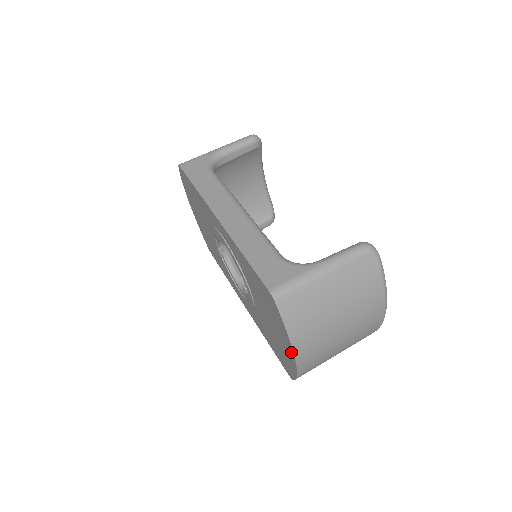
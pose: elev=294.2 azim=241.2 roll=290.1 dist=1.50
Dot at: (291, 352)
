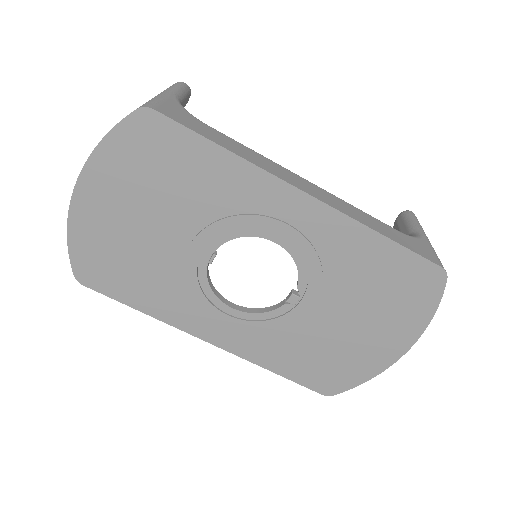
Dot at: (407, 343)
